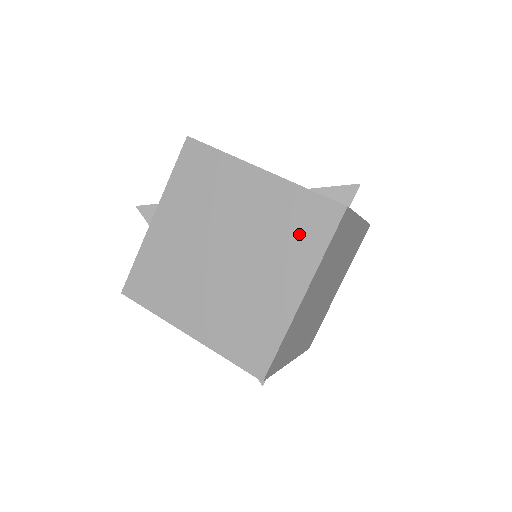
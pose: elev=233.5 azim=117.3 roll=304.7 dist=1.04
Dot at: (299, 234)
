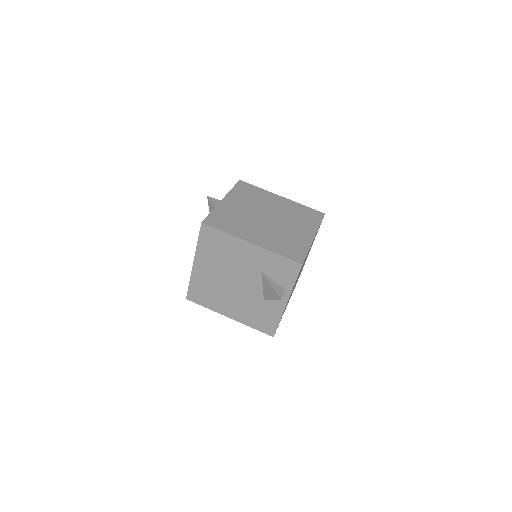
Dot at: (306, 217)
